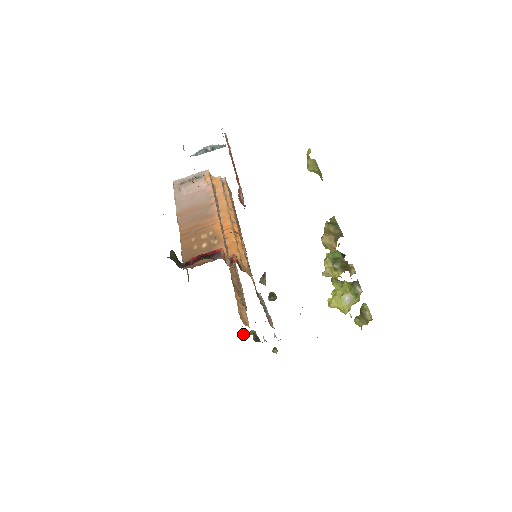
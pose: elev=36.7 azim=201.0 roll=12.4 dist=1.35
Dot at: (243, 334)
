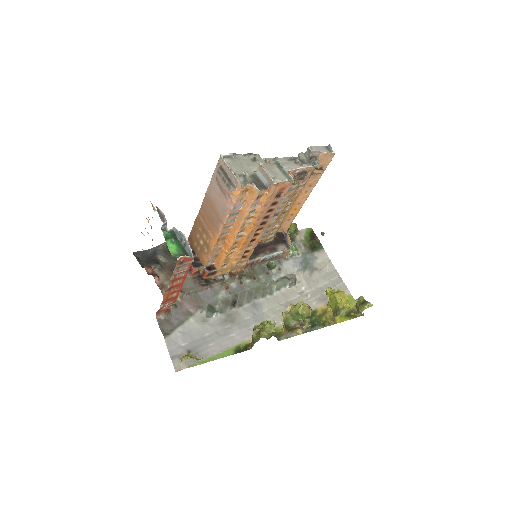
Dot at: occluded
